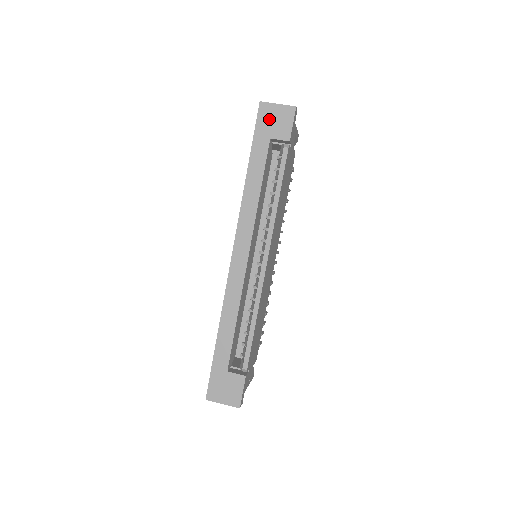
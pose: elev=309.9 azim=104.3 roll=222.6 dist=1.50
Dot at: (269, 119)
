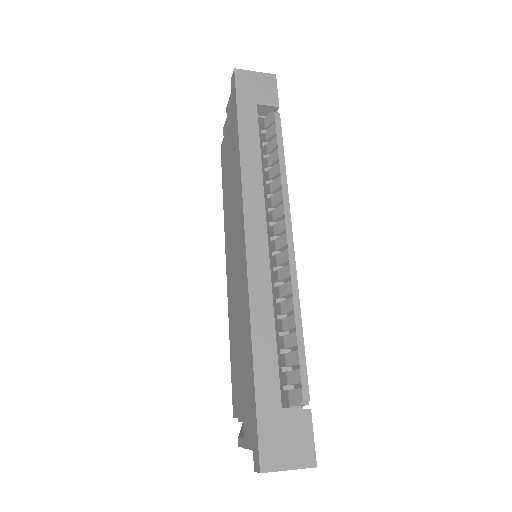
Dot at: (250, 85)
